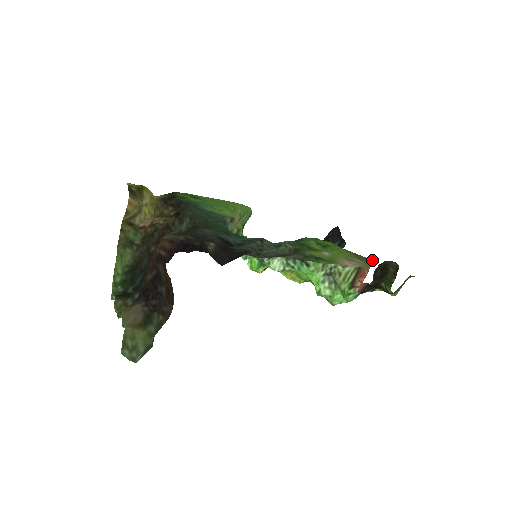
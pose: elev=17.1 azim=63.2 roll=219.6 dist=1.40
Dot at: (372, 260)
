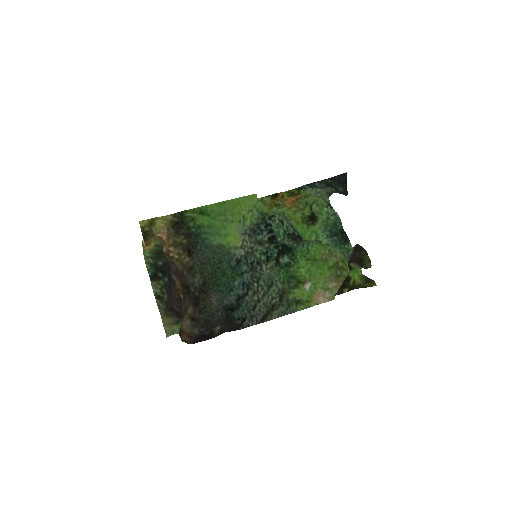
Dot at: occluded
